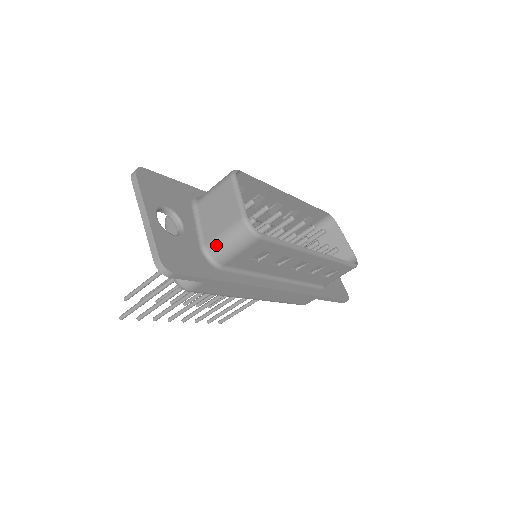
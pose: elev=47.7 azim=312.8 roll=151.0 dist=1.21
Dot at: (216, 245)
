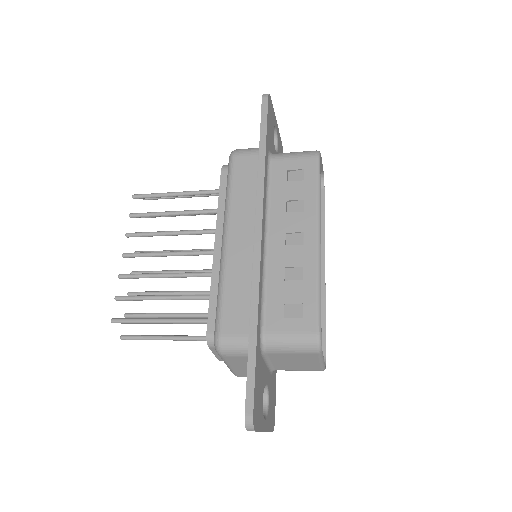
Dot at: (287, 370)
